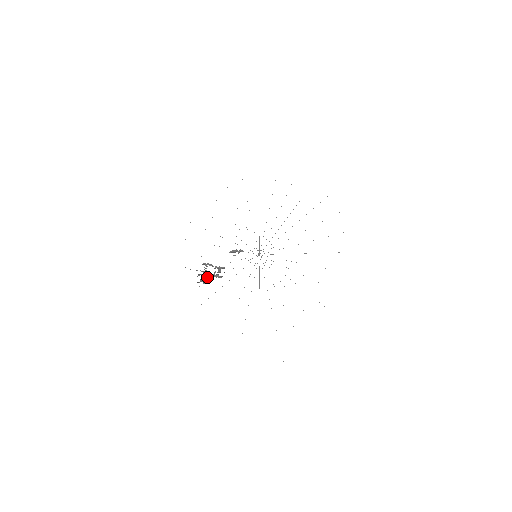
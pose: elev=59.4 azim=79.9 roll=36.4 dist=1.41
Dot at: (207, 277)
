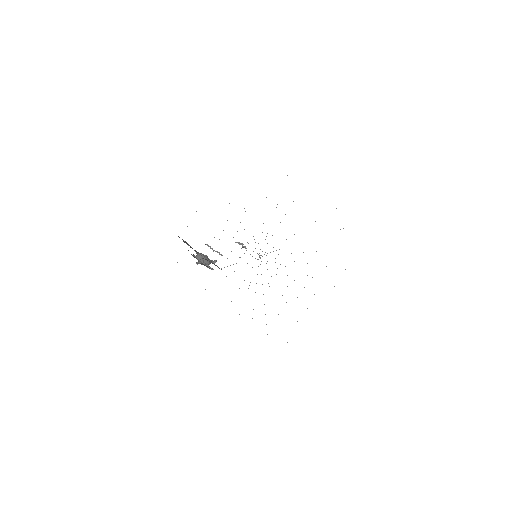
Dot at: (202, 260)
